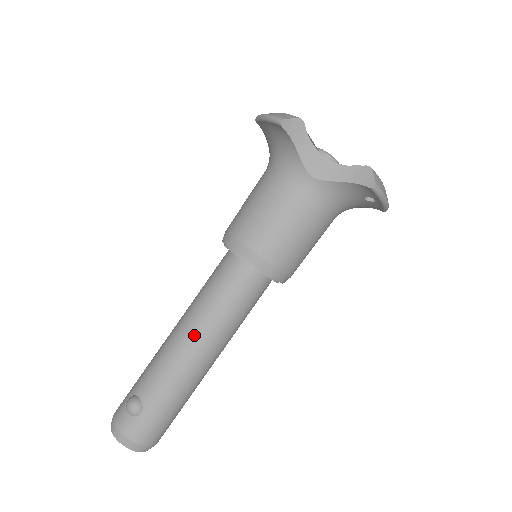
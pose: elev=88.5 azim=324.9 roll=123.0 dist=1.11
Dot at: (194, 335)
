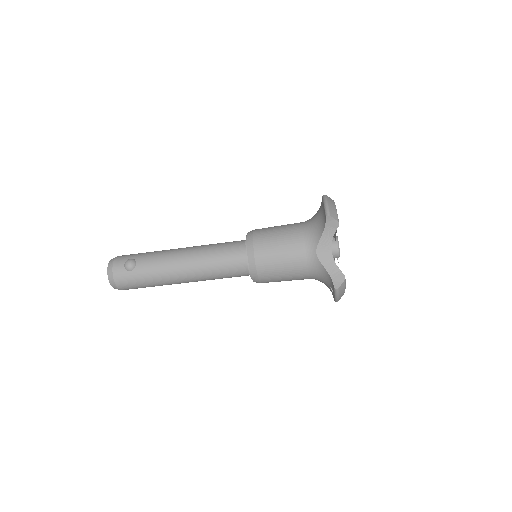
Dot at: (189, 263)
